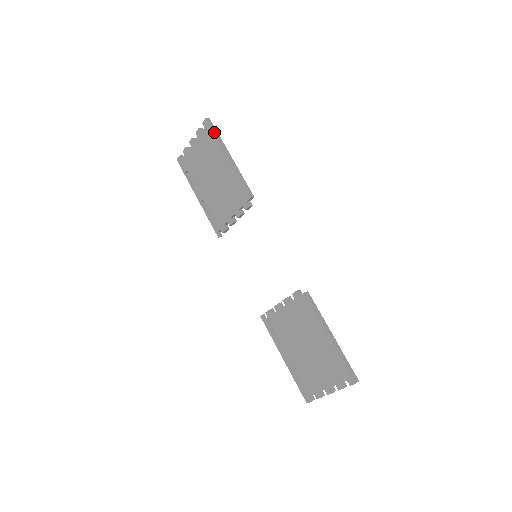
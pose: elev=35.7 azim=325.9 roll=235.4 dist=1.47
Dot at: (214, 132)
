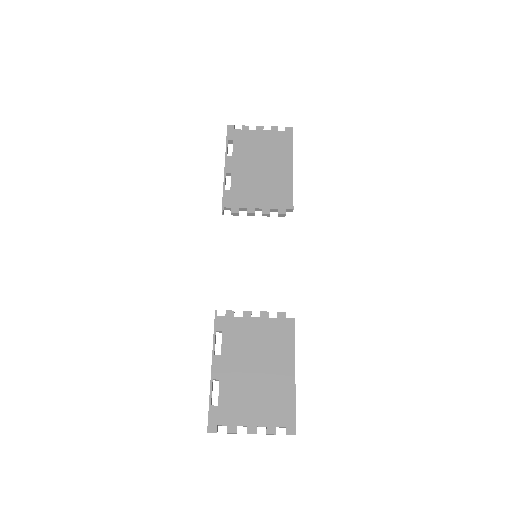
Dot at: occluded
